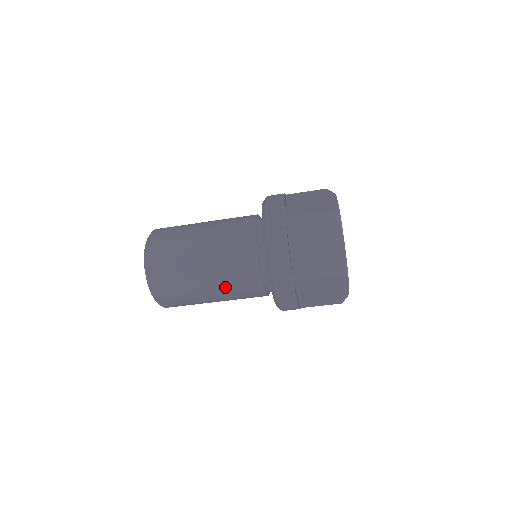
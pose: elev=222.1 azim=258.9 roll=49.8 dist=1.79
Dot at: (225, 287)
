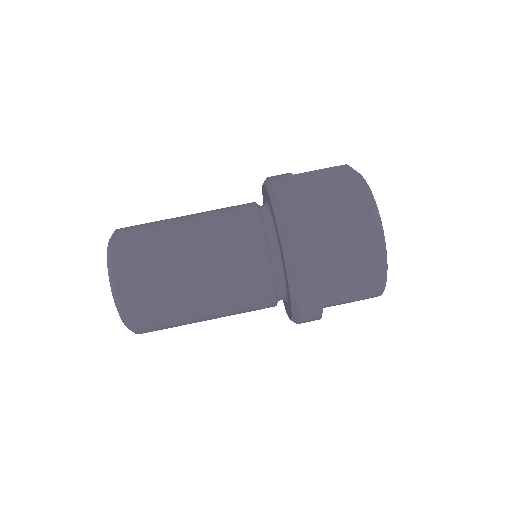
Dot at: (217, 266)
